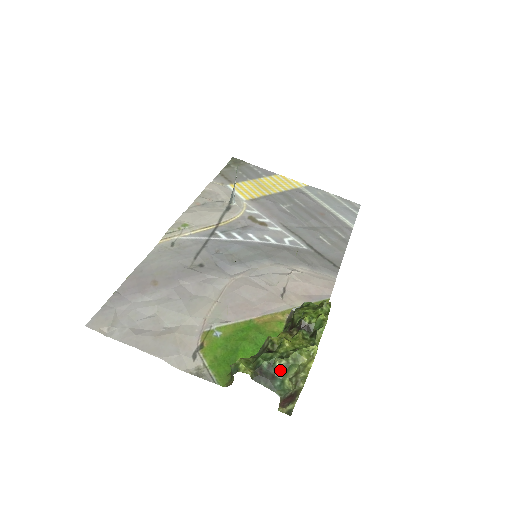
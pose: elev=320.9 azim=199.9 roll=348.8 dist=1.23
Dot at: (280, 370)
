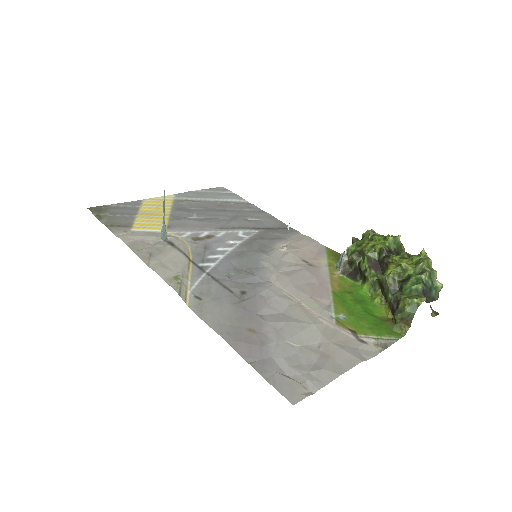
Dot at: (430, 281)
